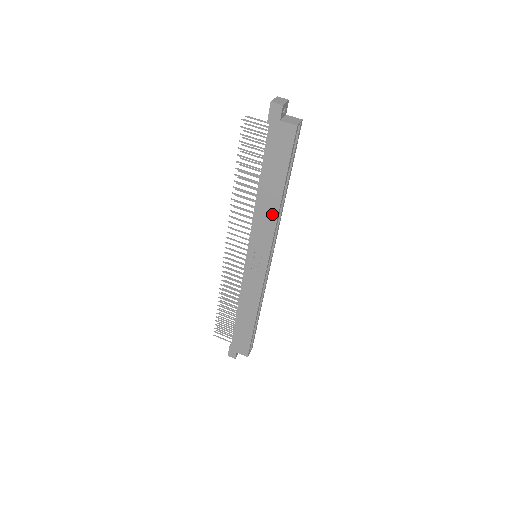
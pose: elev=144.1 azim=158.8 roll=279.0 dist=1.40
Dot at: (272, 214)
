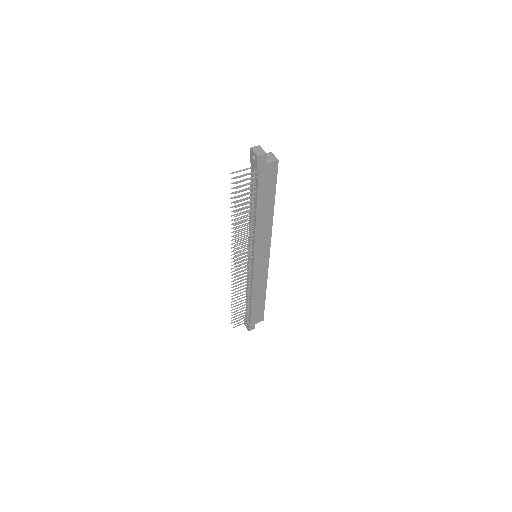
Dot at: (268, 223)
